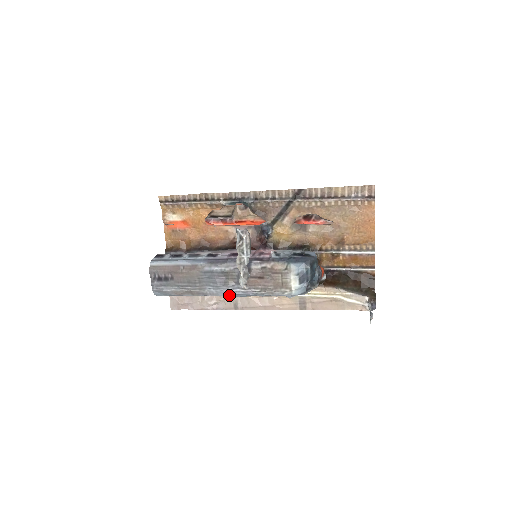
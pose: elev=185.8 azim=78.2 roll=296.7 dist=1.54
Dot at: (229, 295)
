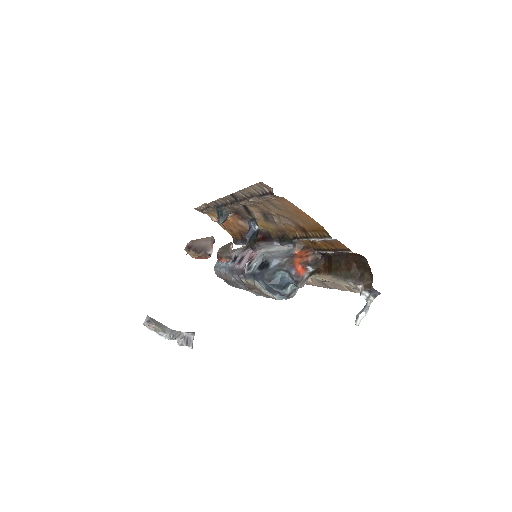
Dot at: occluded
